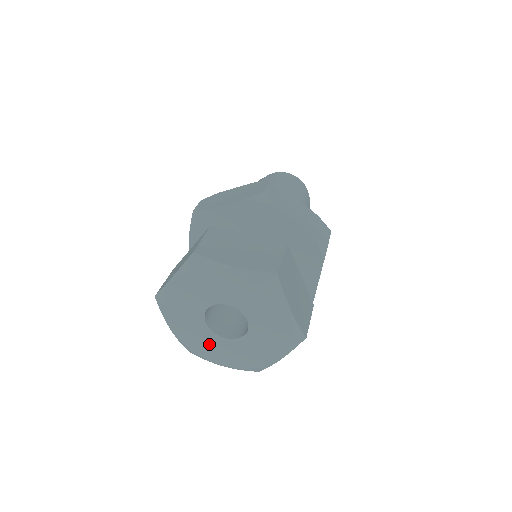
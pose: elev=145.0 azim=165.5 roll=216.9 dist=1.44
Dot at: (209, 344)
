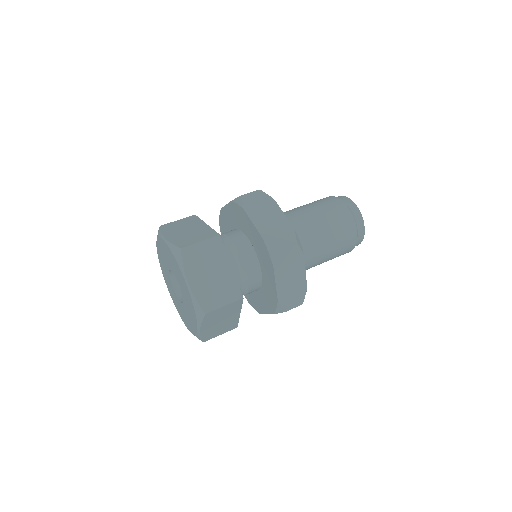
Dot at: (178, 305)
